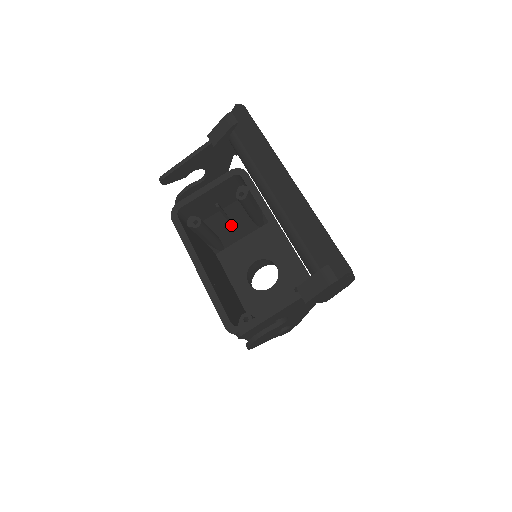
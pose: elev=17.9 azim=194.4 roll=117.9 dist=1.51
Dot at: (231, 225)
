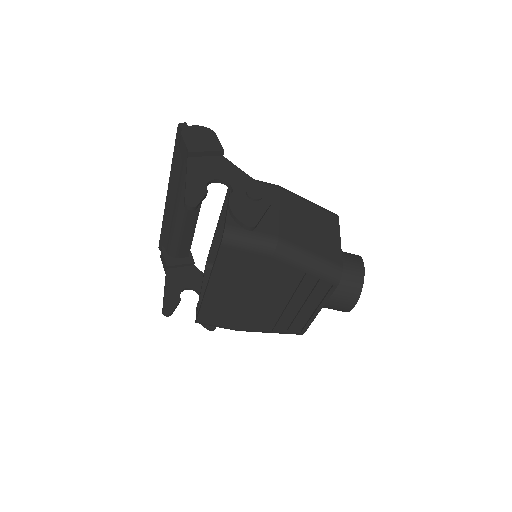
Dot at: occluded
